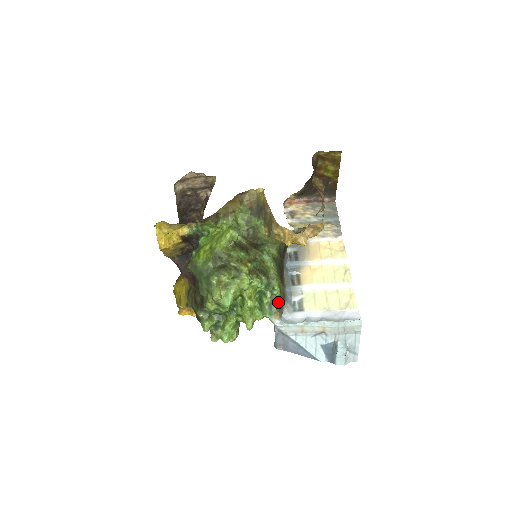
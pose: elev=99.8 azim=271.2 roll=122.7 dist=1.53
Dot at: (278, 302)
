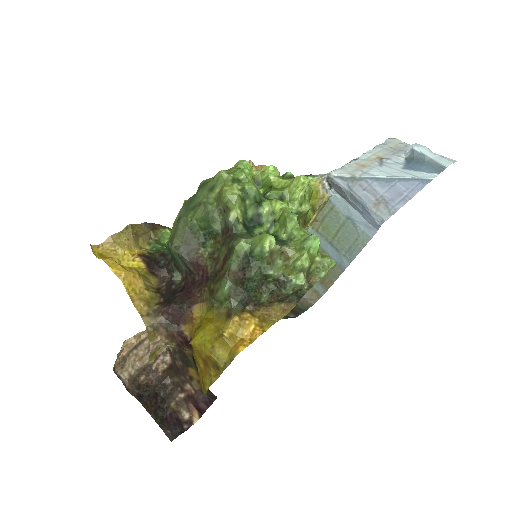
Dot at: occluded
